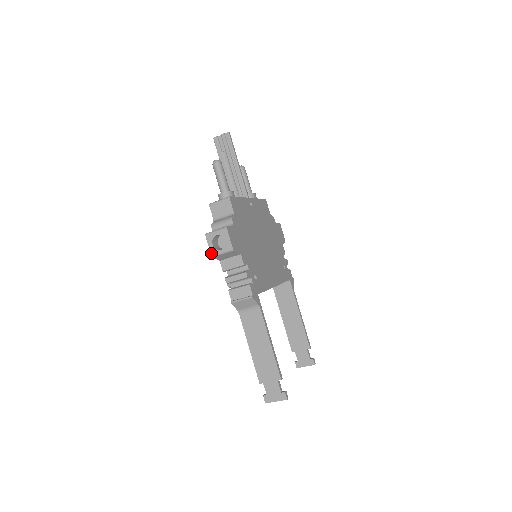
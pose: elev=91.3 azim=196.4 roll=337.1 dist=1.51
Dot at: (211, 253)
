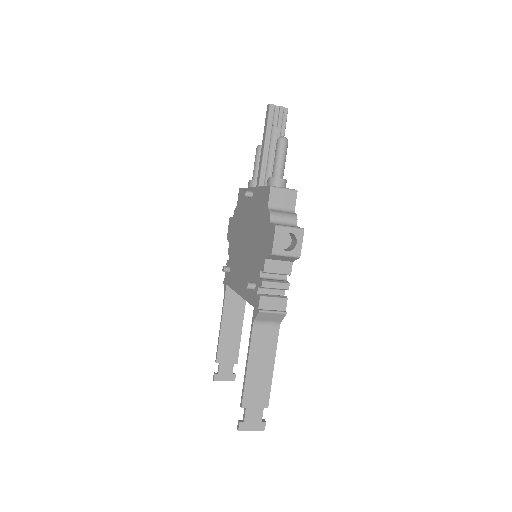
Dot at: (273, 250)
